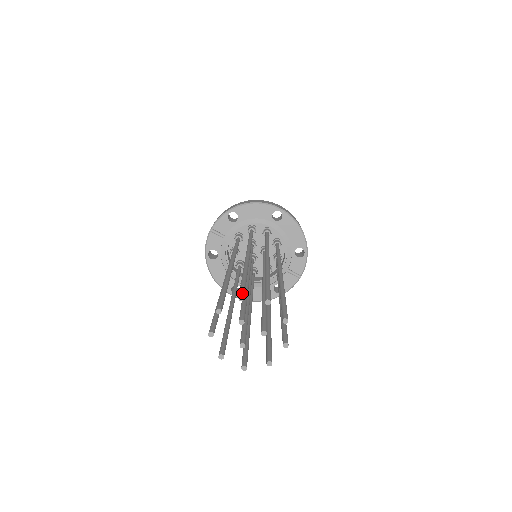
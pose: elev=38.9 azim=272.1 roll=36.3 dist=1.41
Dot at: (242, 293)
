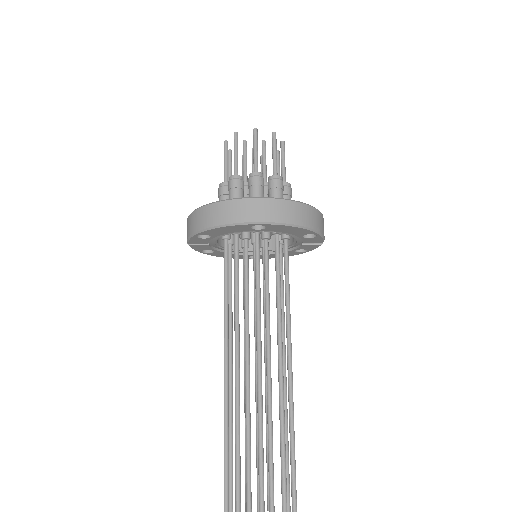
Dot at: out of frame
